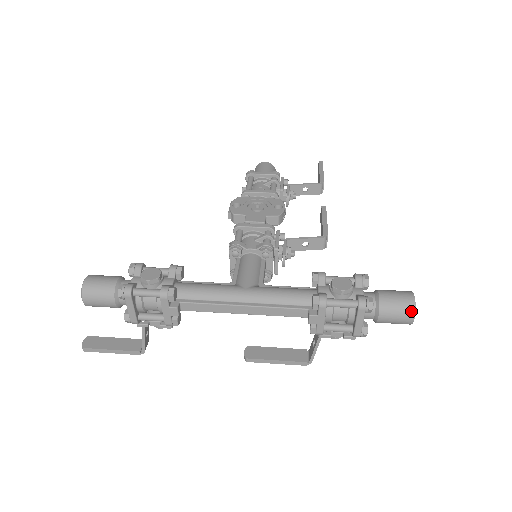
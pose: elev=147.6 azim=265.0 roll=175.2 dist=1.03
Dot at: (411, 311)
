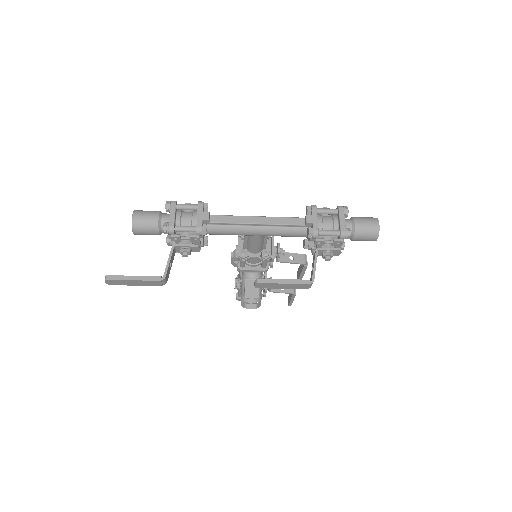
Dot at: (375, 219)
